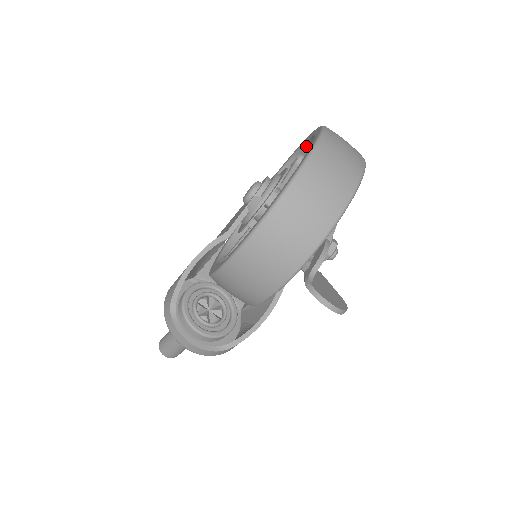
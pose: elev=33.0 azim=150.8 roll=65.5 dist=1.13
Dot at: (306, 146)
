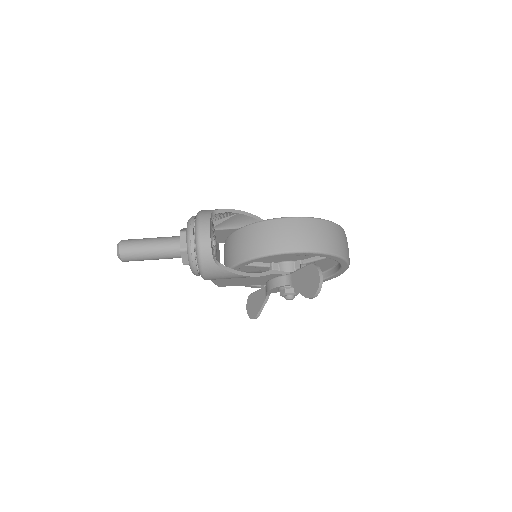
Dot at: occluded
